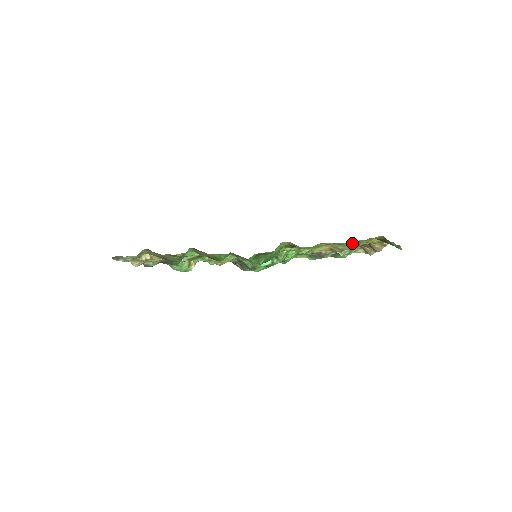
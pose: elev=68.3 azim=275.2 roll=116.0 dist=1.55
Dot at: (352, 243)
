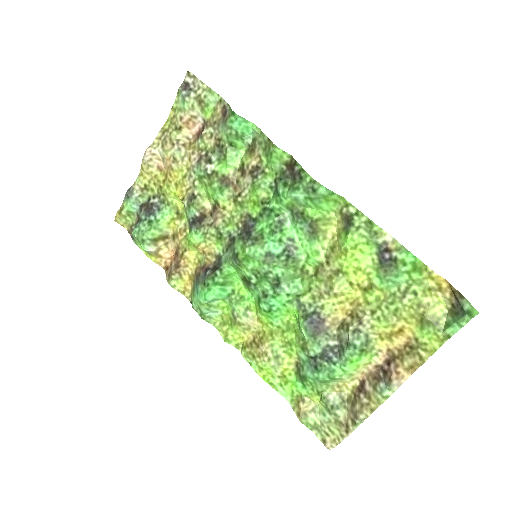
Dot at: (416, 267)
